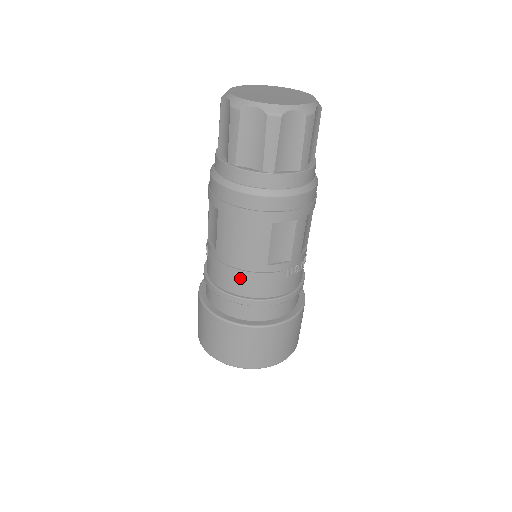
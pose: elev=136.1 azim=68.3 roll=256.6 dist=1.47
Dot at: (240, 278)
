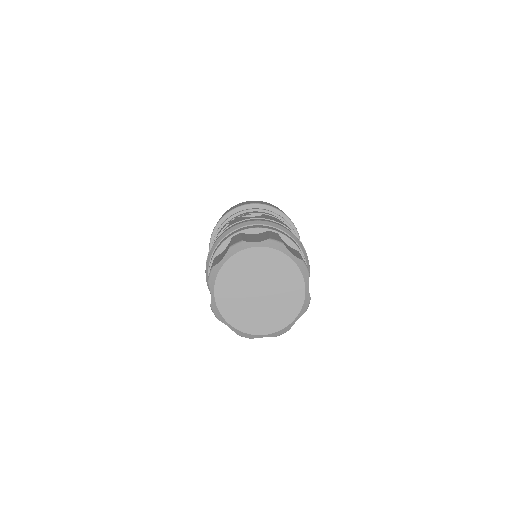
Dot at: occluded
